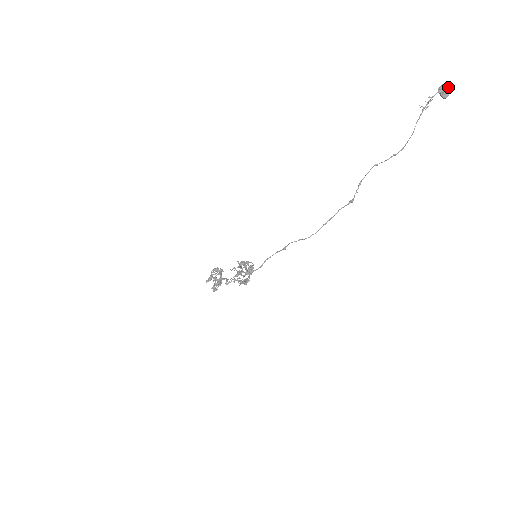
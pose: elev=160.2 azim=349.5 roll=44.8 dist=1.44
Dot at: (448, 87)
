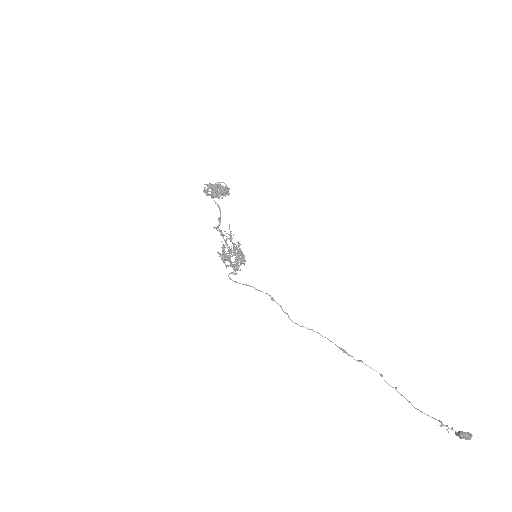
Dot at: (466, 439)
